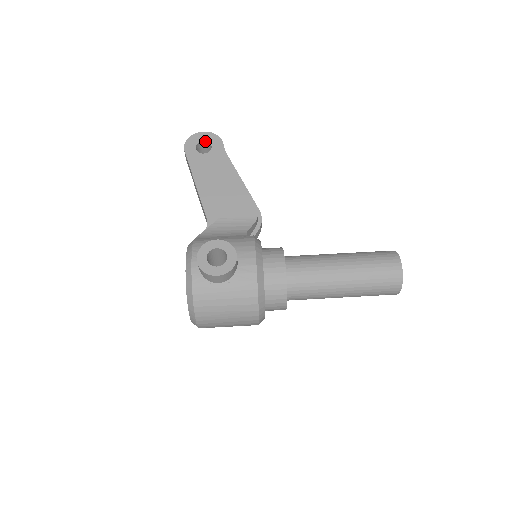
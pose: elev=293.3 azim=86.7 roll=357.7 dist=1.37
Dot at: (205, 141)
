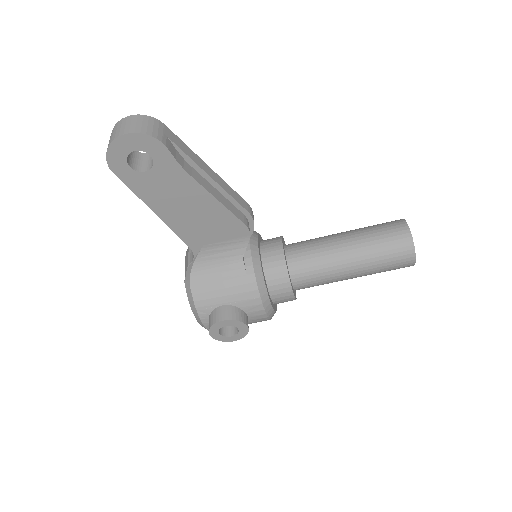
Dot at: (136, 150)
